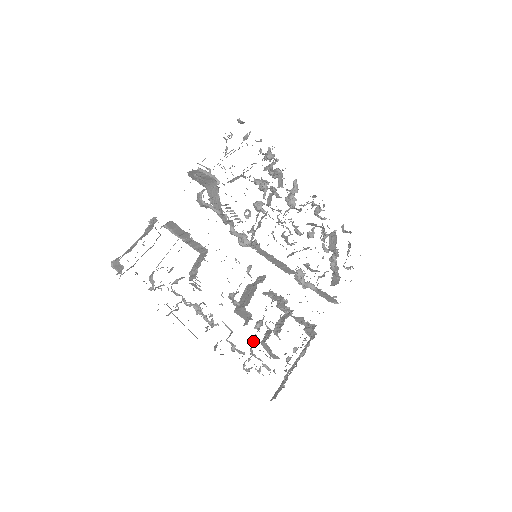
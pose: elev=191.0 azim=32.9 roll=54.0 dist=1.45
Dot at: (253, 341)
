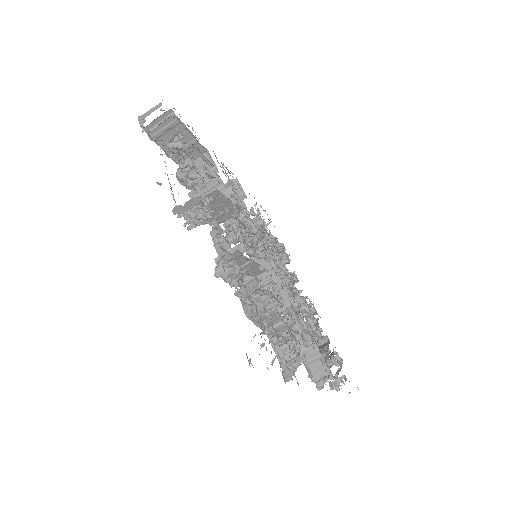
Dot at: occluded
